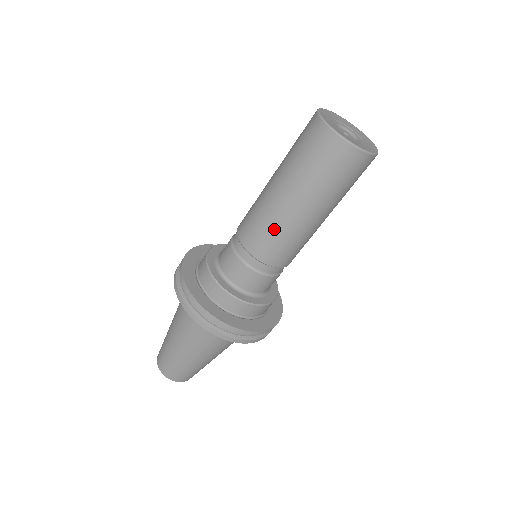
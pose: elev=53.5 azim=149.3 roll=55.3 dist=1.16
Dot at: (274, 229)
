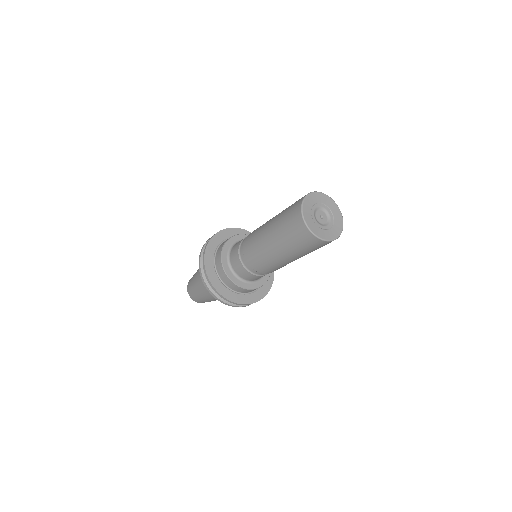
Dot at: (258, 248)
